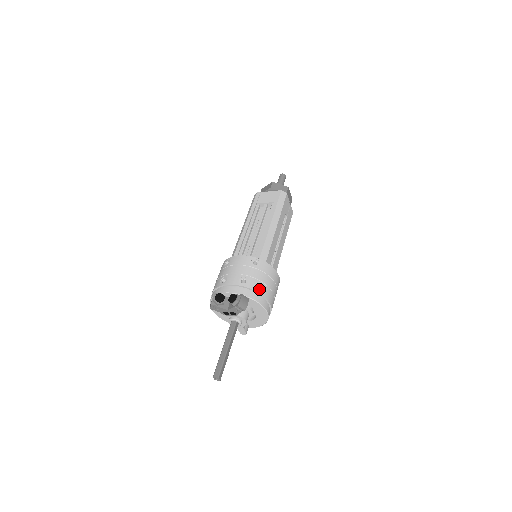
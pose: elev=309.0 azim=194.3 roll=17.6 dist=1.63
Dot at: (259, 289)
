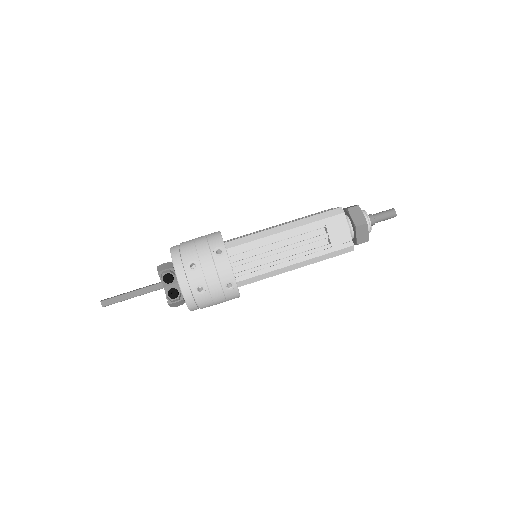
Dot at: (203, 304)
